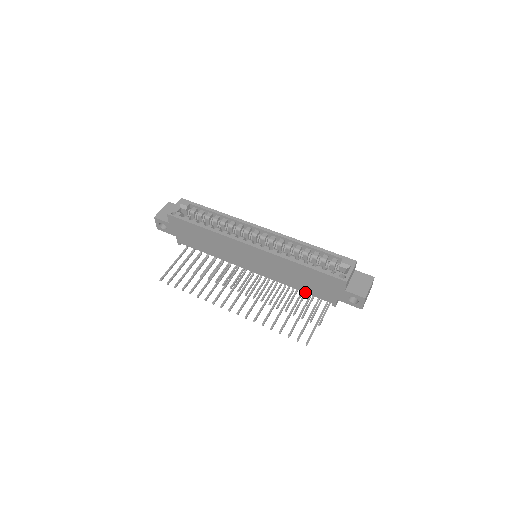
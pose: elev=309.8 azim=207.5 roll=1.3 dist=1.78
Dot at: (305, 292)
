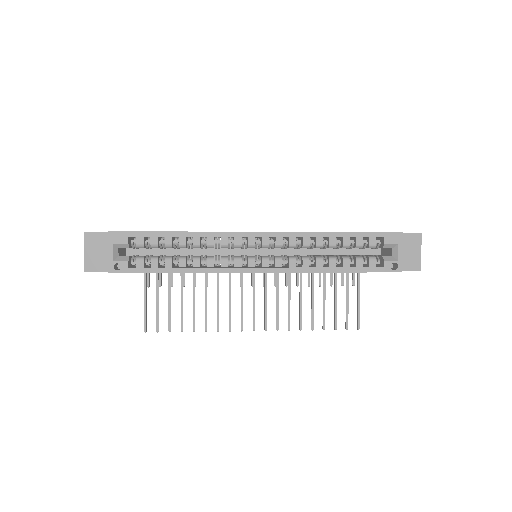
Dot at: occluded
